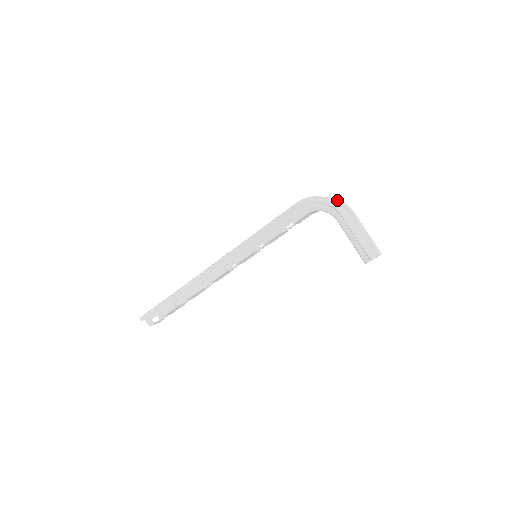
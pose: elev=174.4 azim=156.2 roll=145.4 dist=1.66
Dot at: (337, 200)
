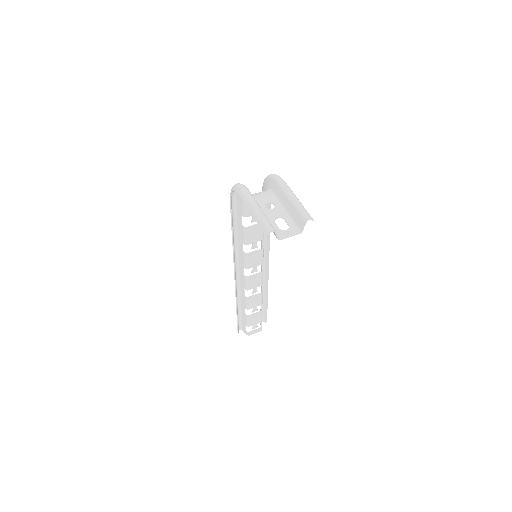
Dot at: (270, 175)
